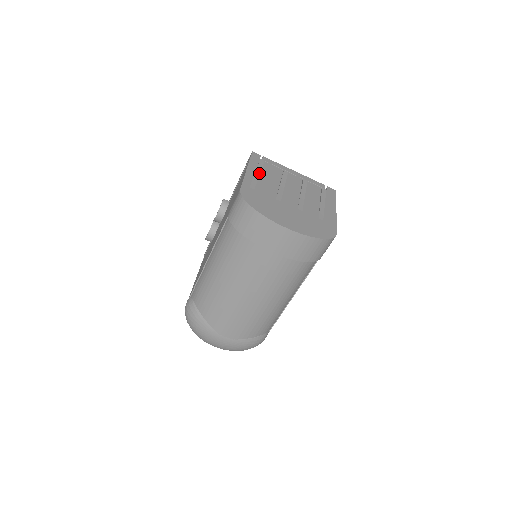
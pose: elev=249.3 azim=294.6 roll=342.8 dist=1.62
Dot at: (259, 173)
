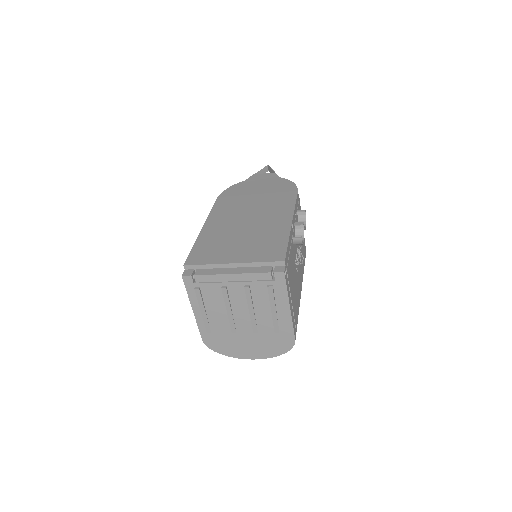
Dot at: (204, 311)
